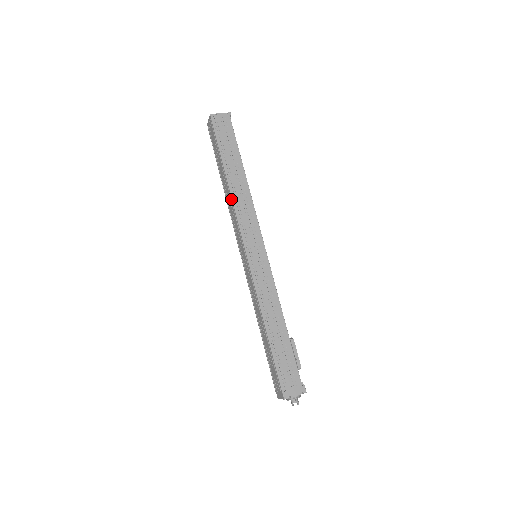
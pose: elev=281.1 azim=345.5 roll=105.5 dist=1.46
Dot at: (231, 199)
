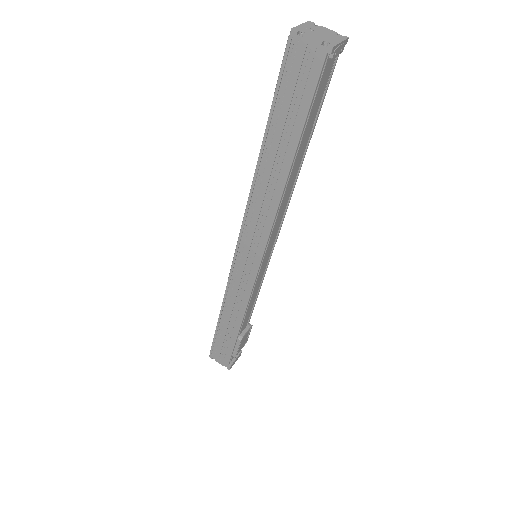
Dot at: (254, 185)
